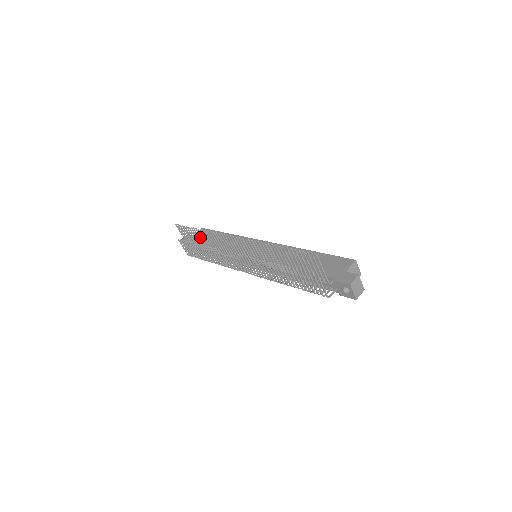
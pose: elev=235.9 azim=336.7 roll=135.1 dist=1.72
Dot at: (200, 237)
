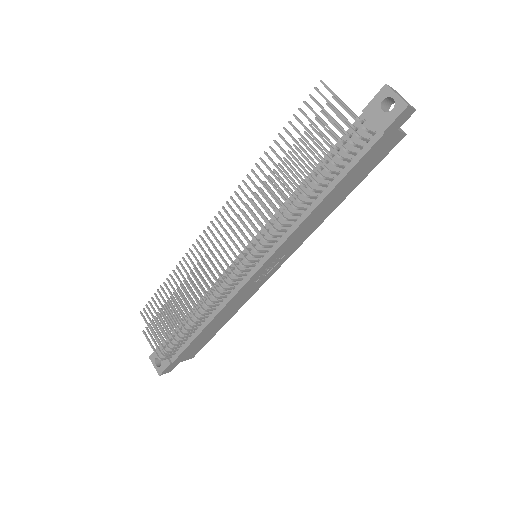
Dot at: (174, 291)
